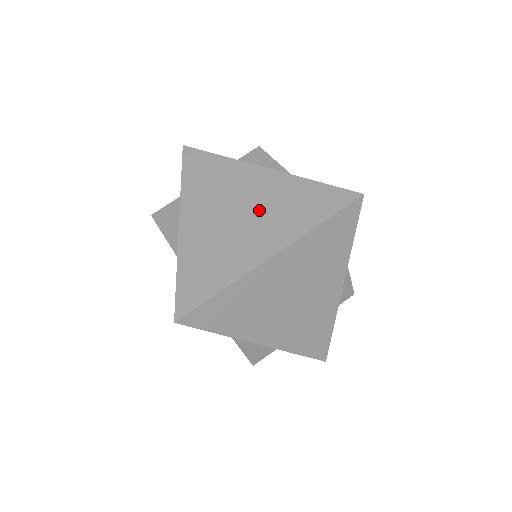
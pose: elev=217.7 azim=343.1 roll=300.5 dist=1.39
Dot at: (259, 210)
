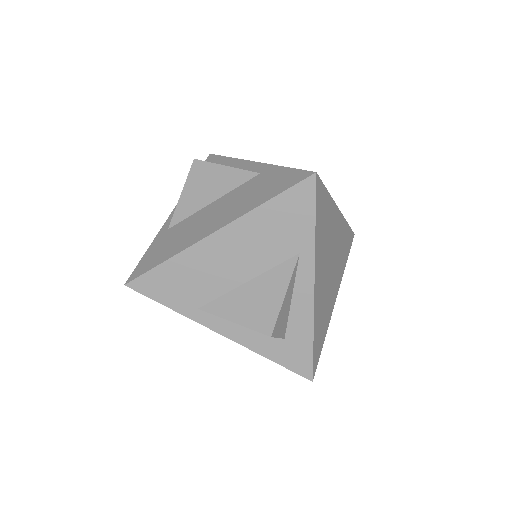
Dot at: occluded
